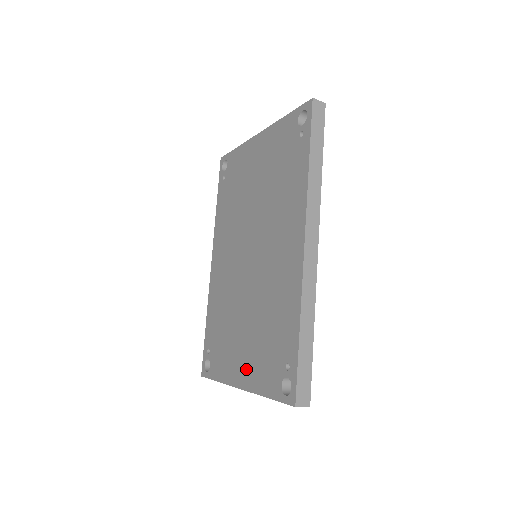
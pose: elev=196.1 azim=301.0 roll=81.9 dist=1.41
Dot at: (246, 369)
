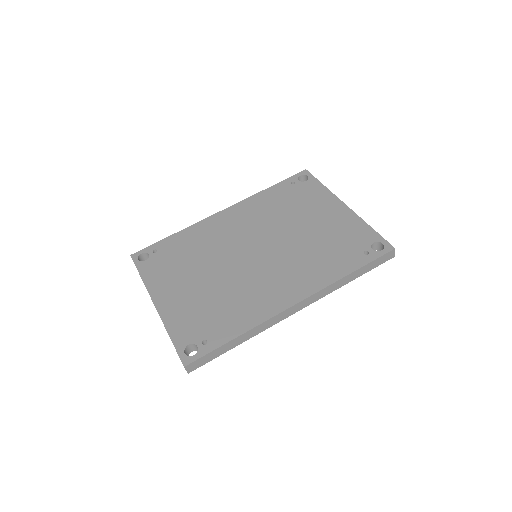
Dot at: (173, 302)
